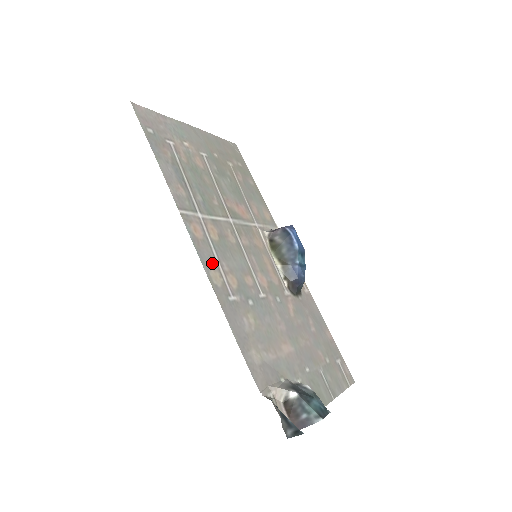
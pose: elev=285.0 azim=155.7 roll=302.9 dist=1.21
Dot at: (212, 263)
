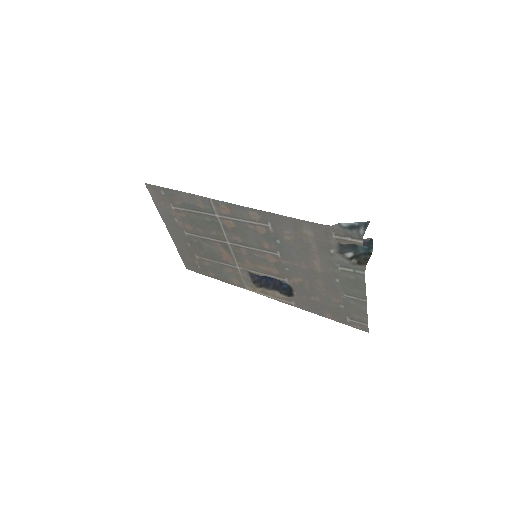
Dot at: (245, 216)
